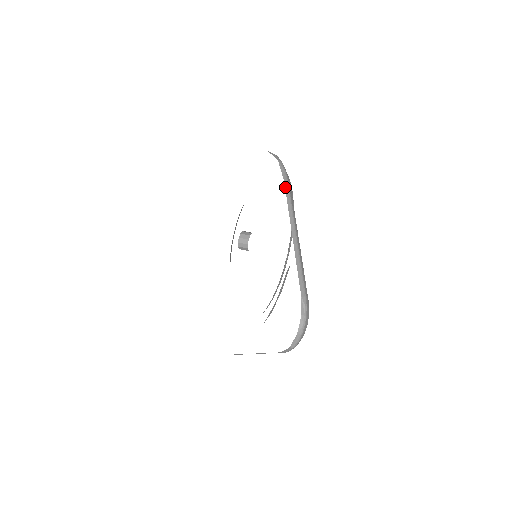
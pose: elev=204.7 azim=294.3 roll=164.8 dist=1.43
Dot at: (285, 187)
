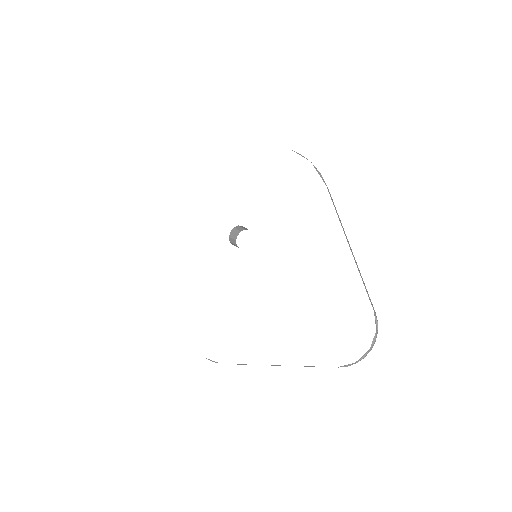
Dot at: (329, 193)
